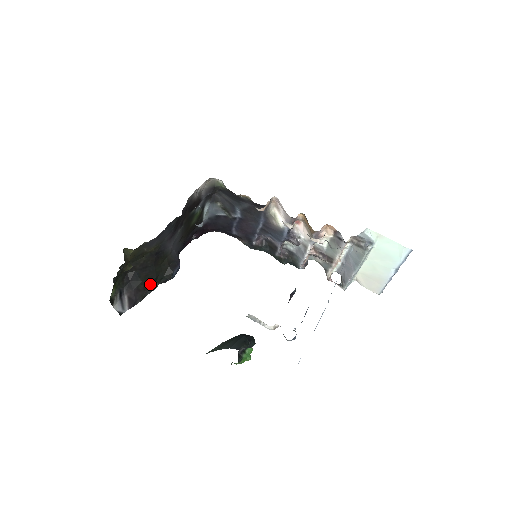
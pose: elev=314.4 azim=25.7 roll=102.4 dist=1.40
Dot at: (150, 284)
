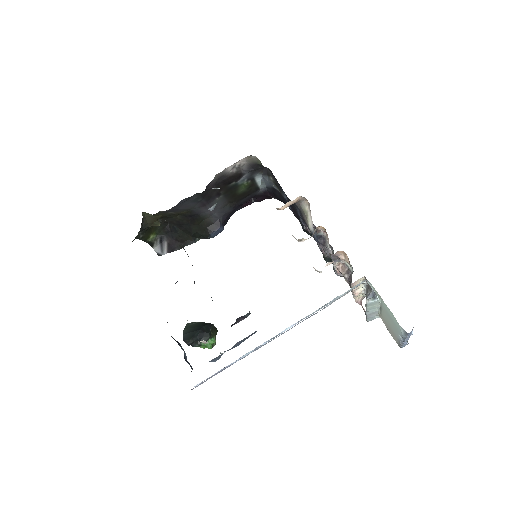
Dot at: (188, 238)
